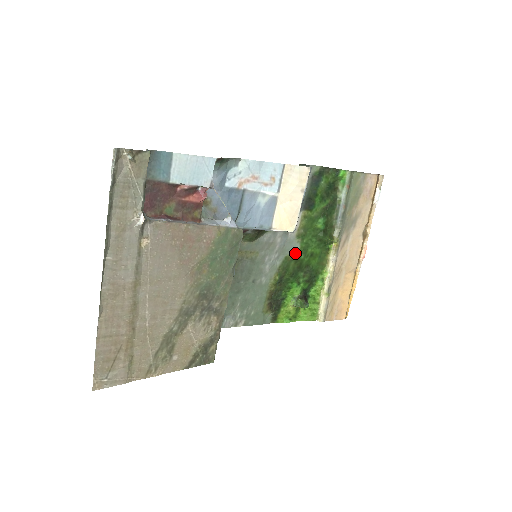
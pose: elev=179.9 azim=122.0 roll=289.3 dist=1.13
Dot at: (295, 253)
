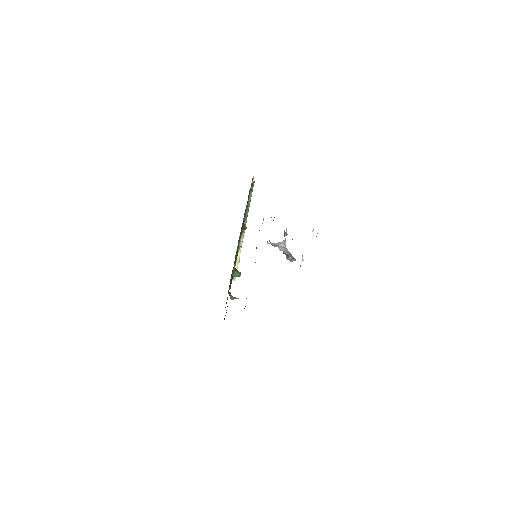
Dot at: occluded
